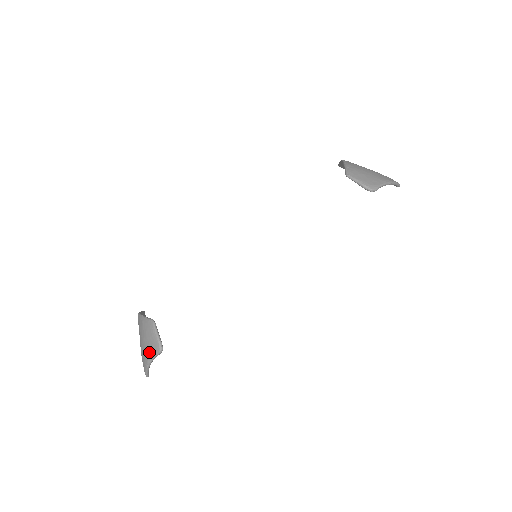
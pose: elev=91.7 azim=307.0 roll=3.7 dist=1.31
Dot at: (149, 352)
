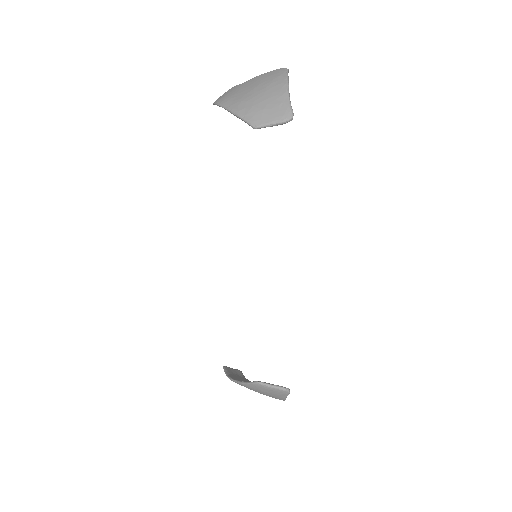
Dot at: (279, 397)
